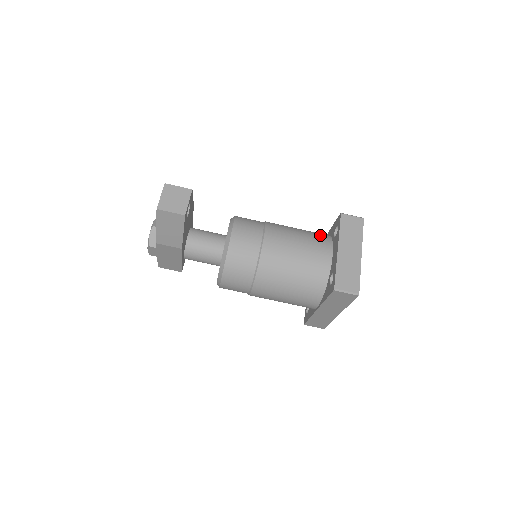
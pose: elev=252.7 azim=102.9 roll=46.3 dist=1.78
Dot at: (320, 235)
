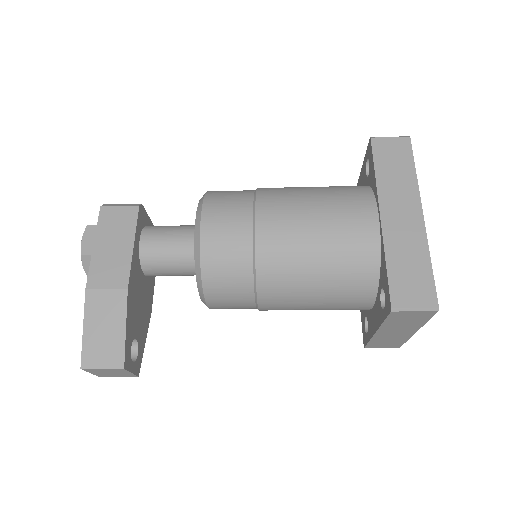
Dot at: (357, 276)
